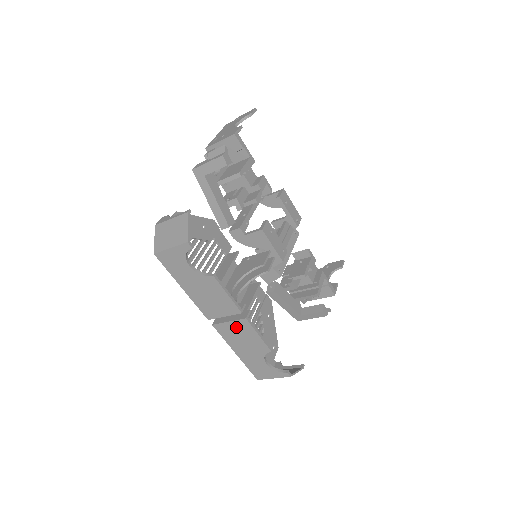
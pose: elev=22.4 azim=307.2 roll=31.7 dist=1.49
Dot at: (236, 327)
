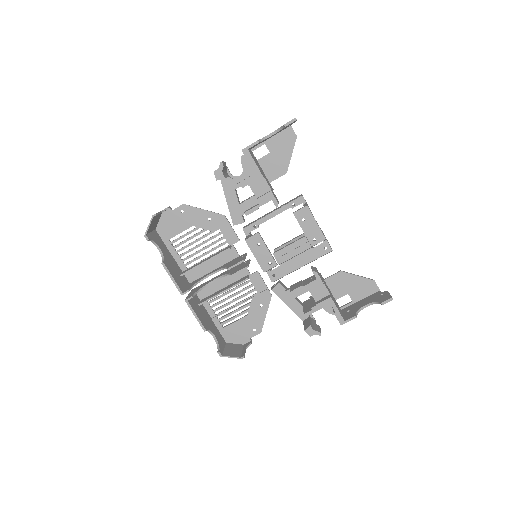
Dot at: occluded
